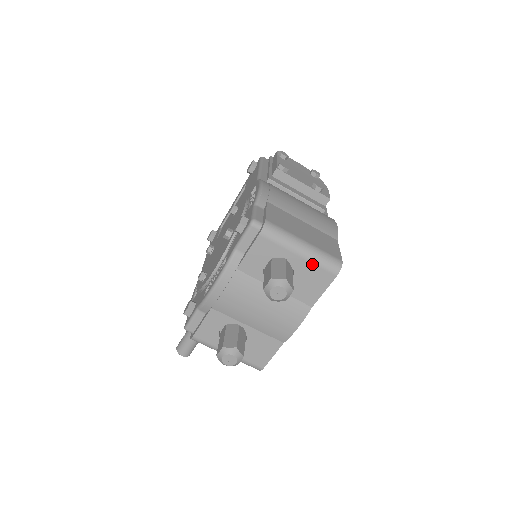
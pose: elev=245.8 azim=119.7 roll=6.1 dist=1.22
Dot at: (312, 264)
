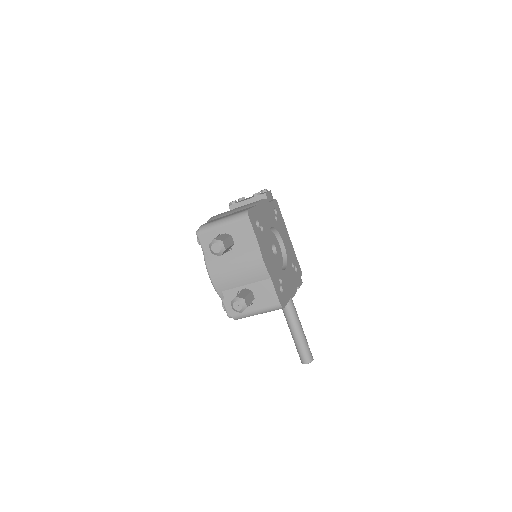
Dot at: (233, 224)
